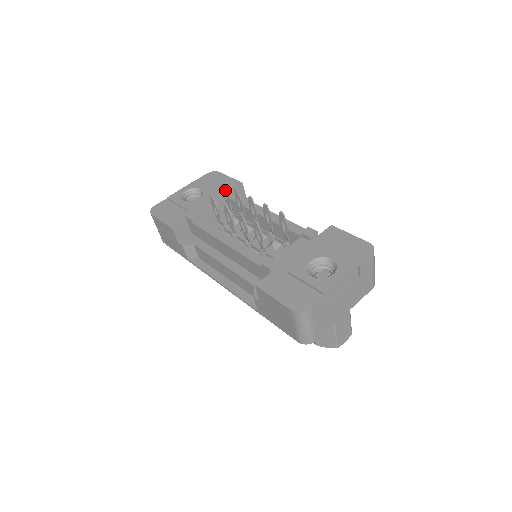
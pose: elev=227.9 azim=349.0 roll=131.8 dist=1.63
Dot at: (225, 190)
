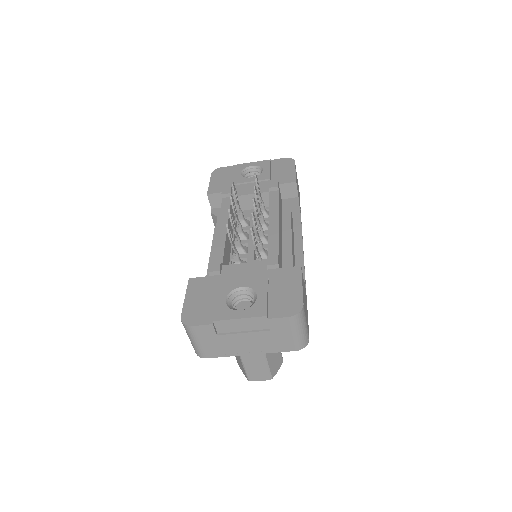
Dot at: (255, 181)
